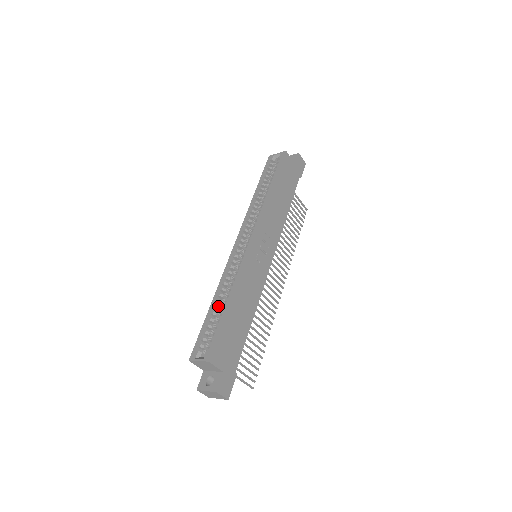
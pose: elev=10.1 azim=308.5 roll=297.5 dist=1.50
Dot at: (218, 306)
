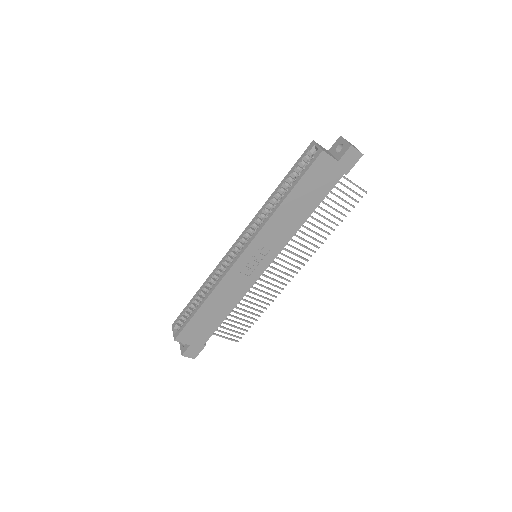
Dot at: occluded
